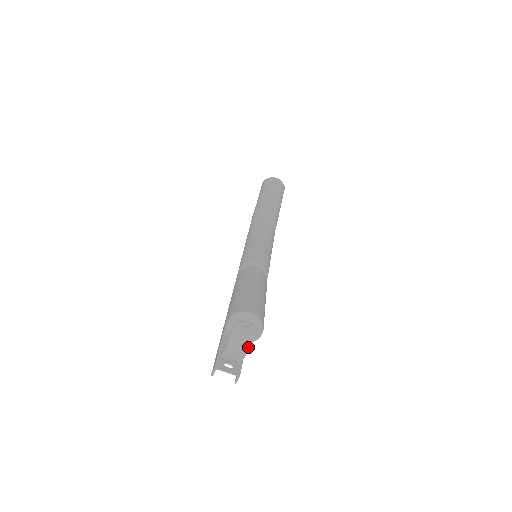
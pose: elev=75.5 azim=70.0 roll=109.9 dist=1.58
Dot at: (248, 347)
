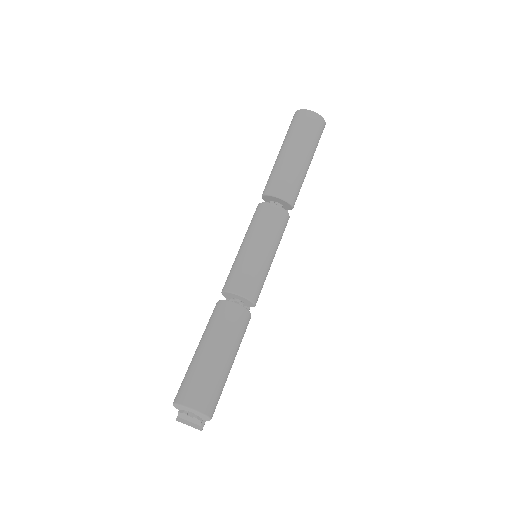
Dot at: (200, 424)
